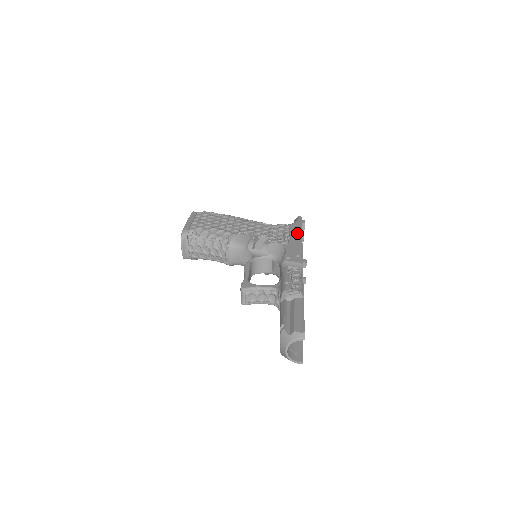
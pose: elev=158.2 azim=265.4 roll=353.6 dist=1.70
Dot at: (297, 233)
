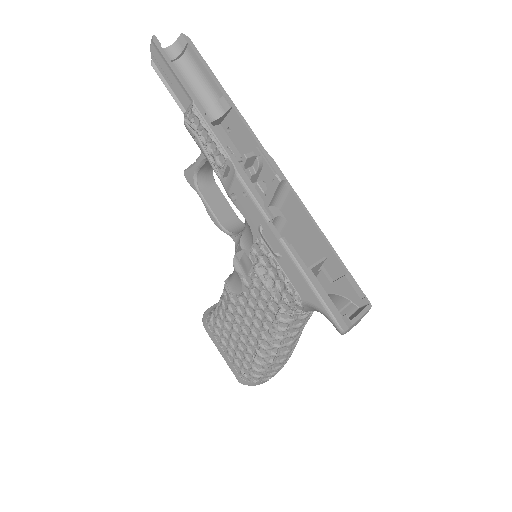
Dot at: (324, 244)
